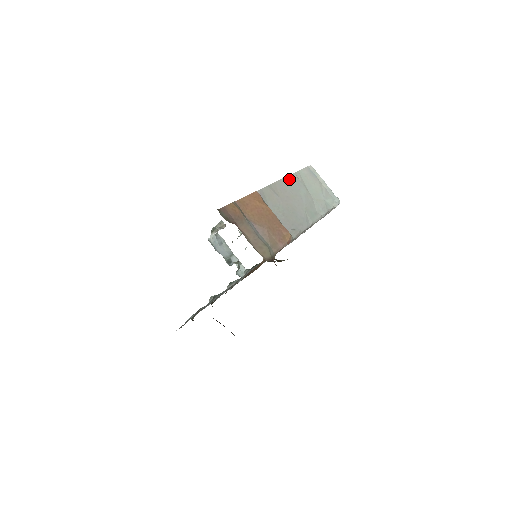
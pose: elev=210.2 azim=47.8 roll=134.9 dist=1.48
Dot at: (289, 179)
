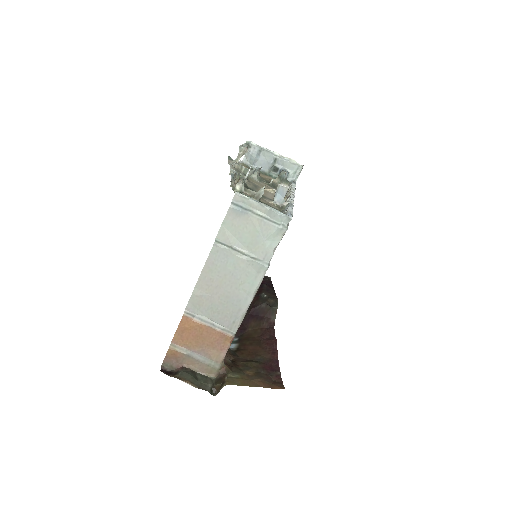
Dot at: (211, 259)
